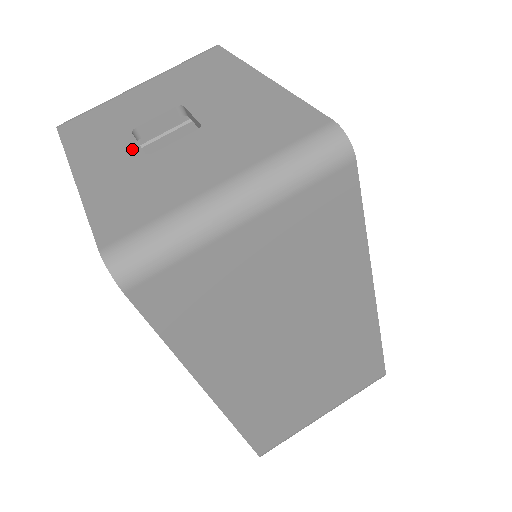
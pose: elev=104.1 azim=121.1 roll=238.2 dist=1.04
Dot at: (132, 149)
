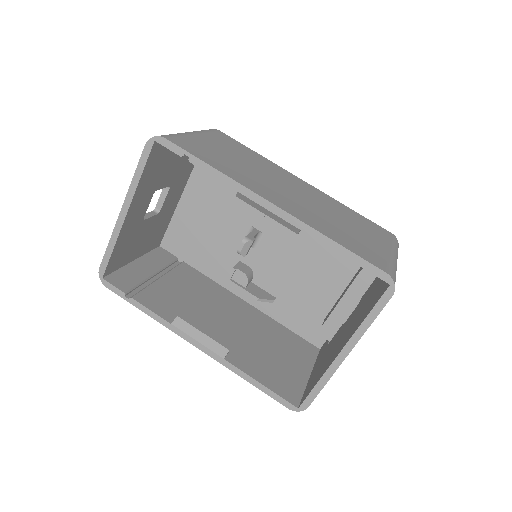
Dot at: occluded
